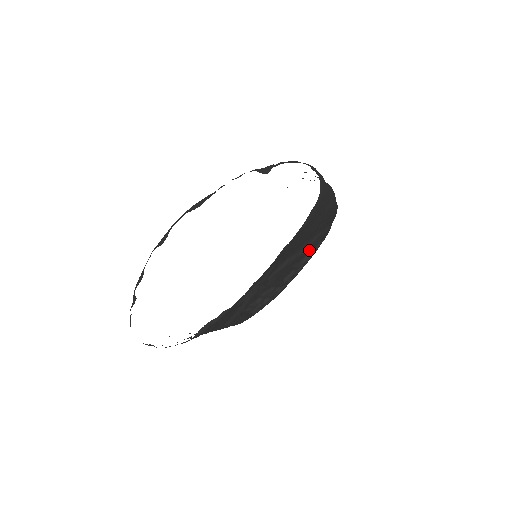
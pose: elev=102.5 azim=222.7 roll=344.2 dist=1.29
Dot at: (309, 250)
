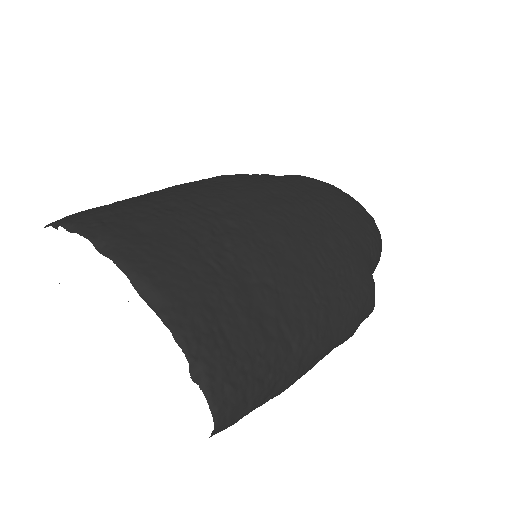
Dot at: occluded
